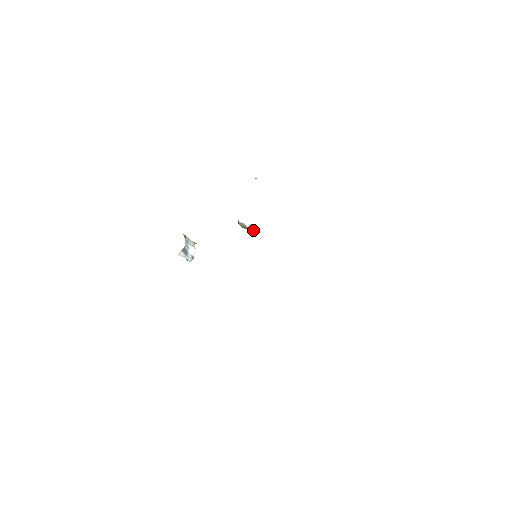
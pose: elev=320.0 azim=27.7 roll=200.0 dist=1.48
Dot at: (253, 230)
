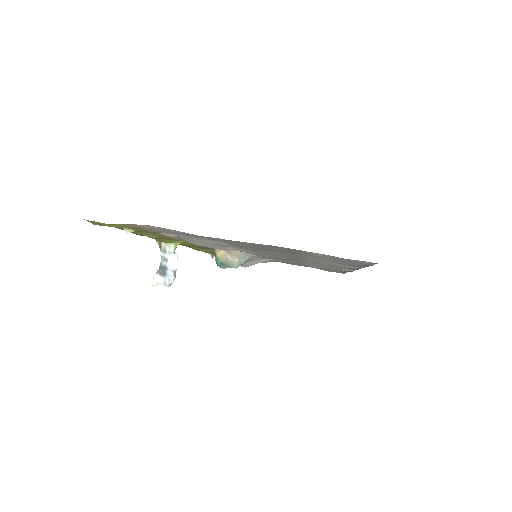
Dot at: (236, 261)
